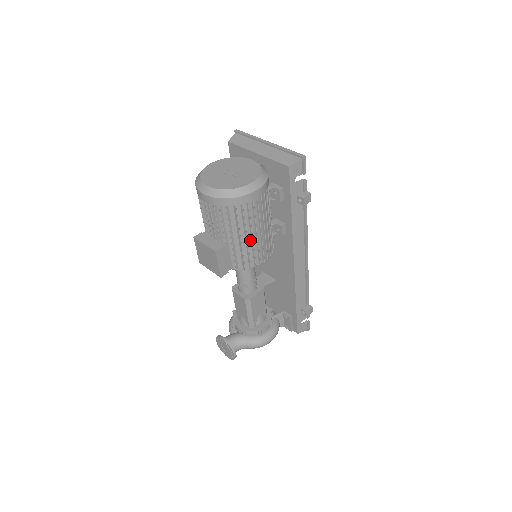
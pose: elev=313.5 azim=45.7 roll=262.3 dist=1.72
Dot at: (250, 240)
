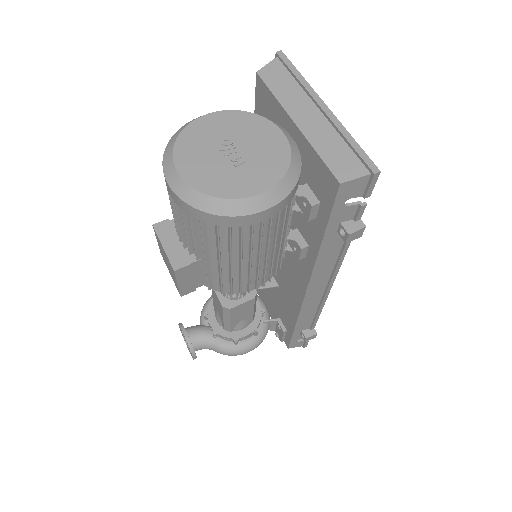
Dot at: (237, 266)
